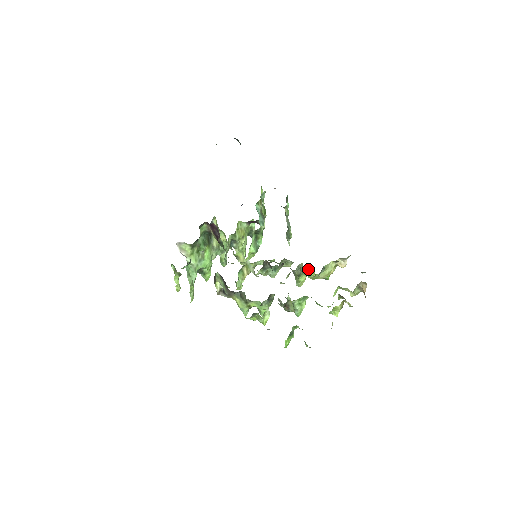
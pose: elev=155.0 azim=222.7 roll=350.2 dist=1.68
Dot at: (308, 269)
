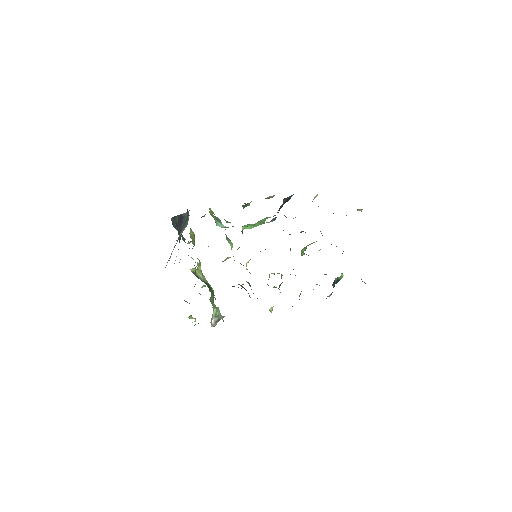
Dot at: occluded
